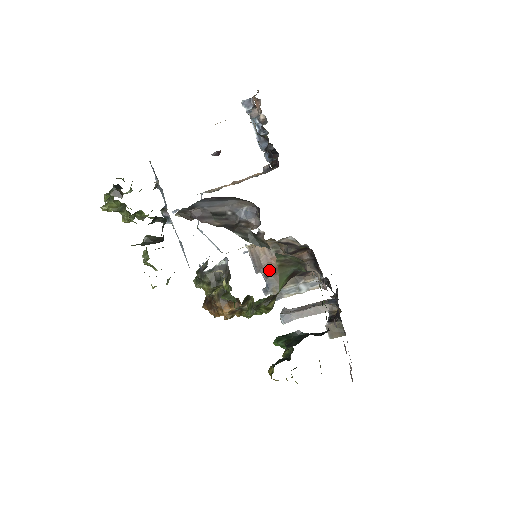
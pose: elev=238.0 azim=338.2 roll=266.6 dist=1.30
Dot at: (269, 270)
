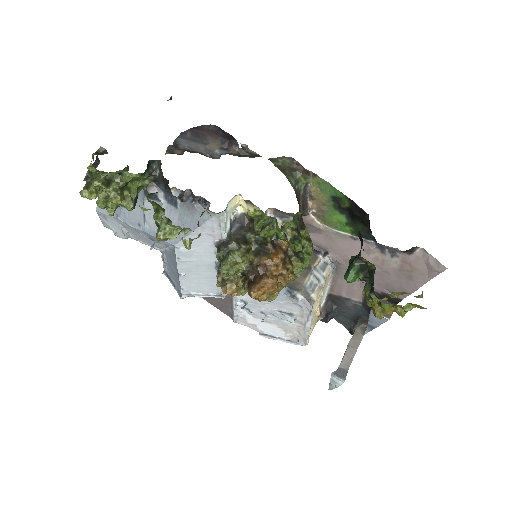
Dot at: occluded
